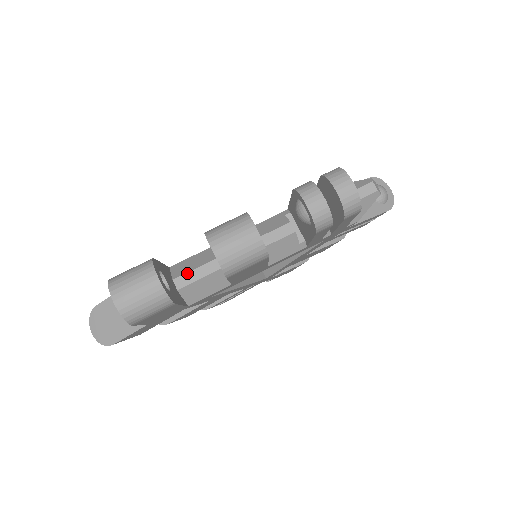
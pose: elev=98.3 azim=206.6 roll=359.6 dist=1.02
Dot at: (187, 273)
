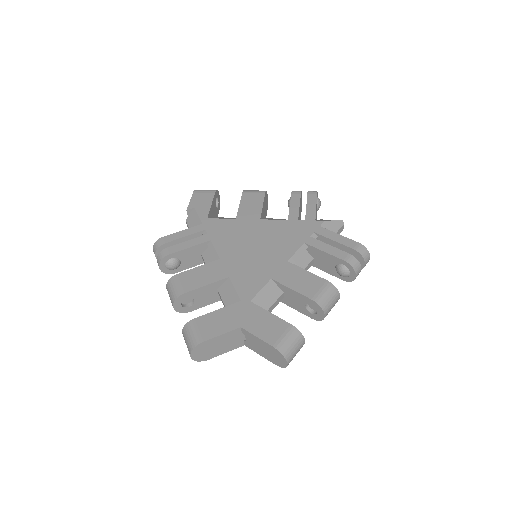
Dot at: (270, 308)
